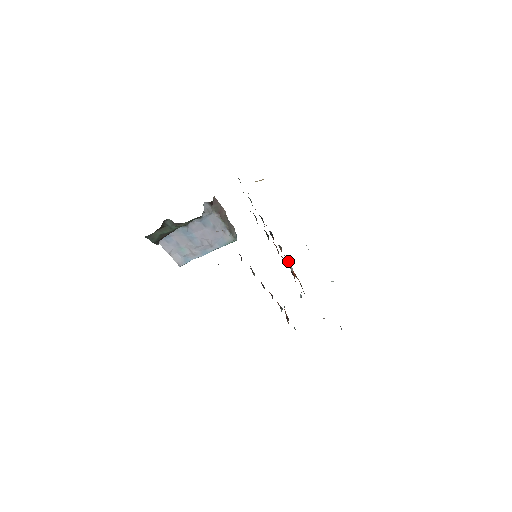
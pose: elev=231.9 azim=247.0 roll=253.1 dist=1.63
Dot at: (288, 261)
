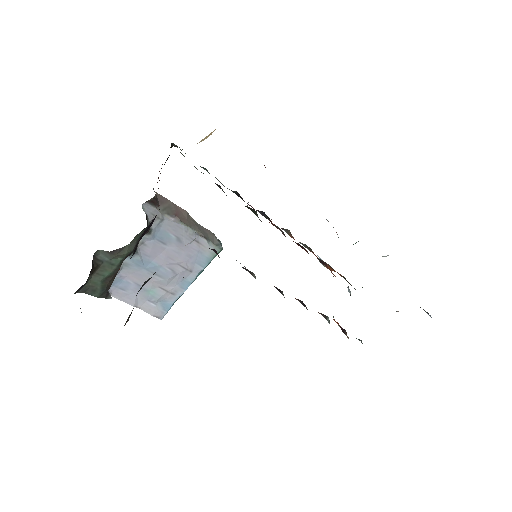
Dot at: (309, 249)
